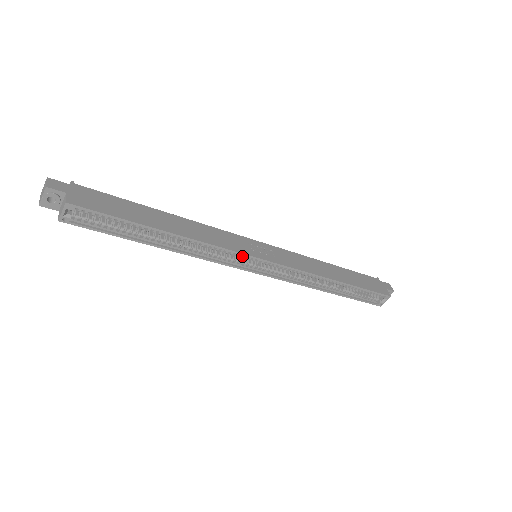
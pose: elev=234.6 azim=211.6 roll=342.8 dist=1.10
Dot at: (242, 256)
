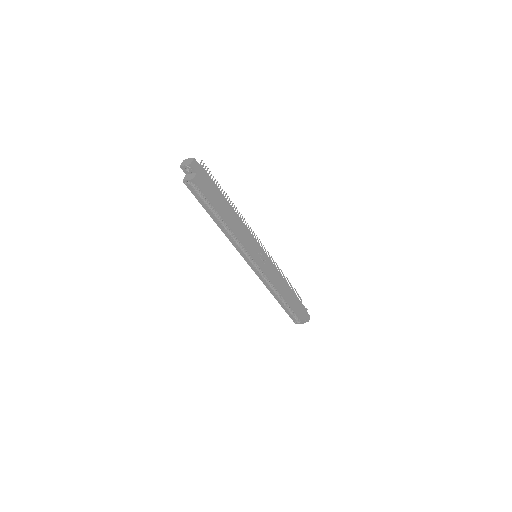
Dot at: occluded
